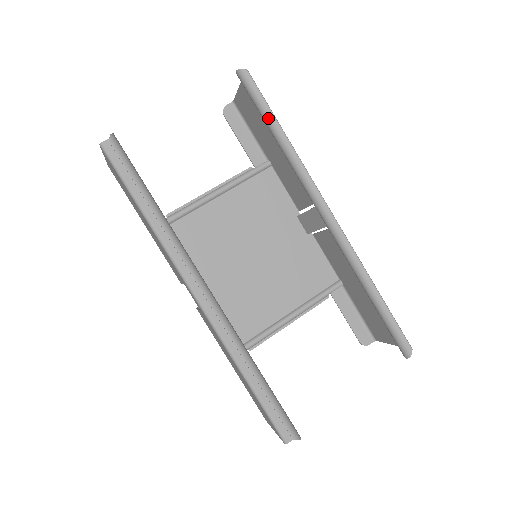
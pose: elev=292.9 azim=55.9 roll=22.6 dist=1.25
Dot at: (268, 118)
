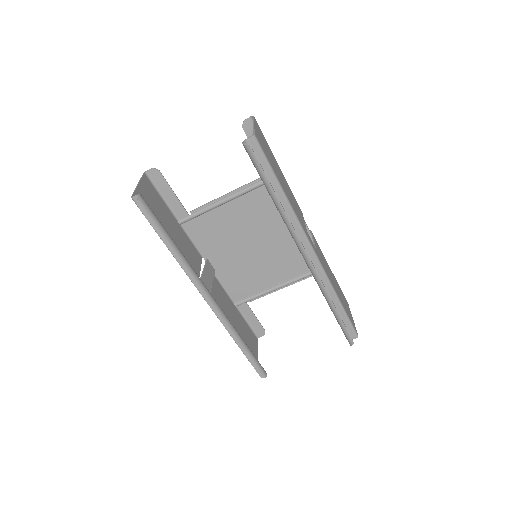
Dot at: (266, 186)
